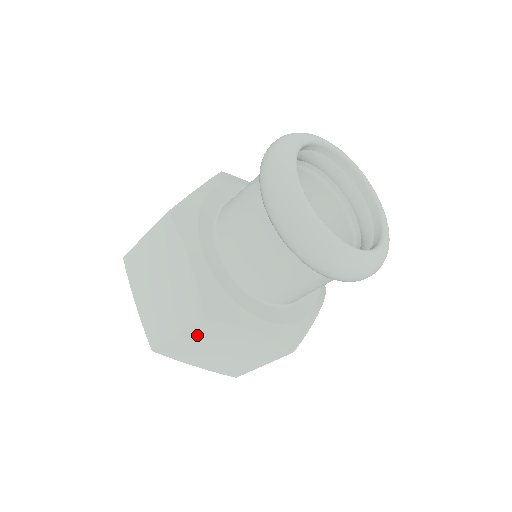
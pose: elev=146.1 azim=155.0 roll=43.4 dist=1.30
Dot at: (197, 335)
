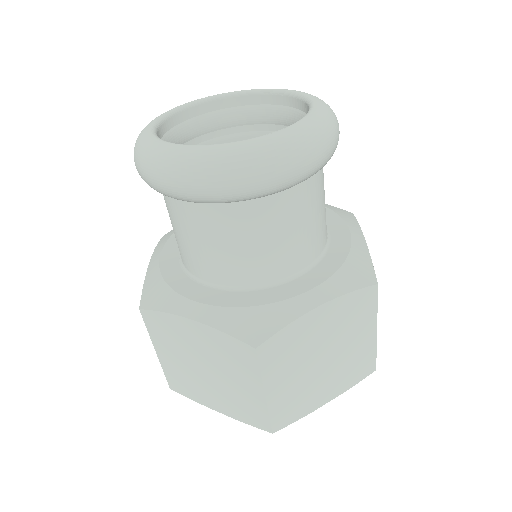
Dot at: (279, 372)
